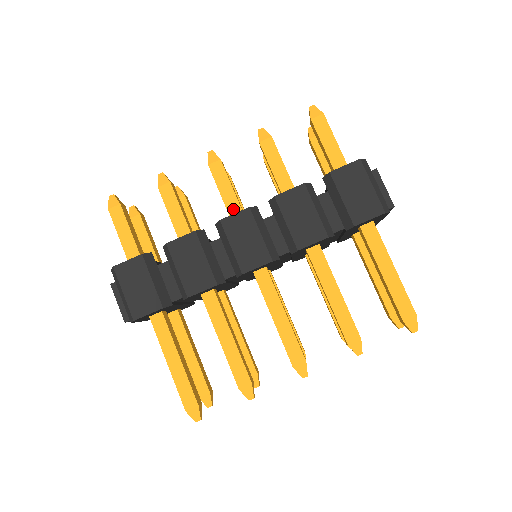
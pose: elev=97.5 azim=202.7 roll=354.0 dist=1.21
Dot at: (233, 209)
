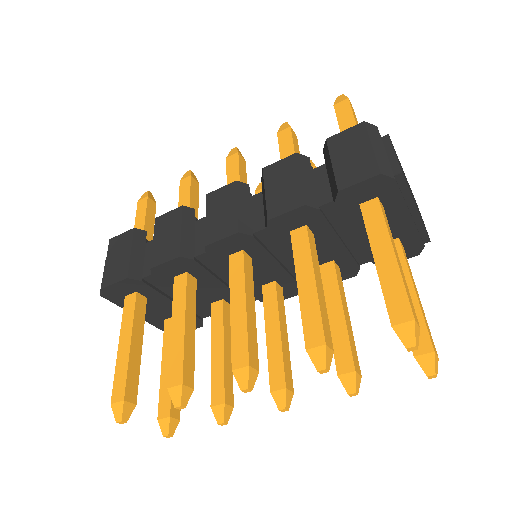
Dot at: occluded
